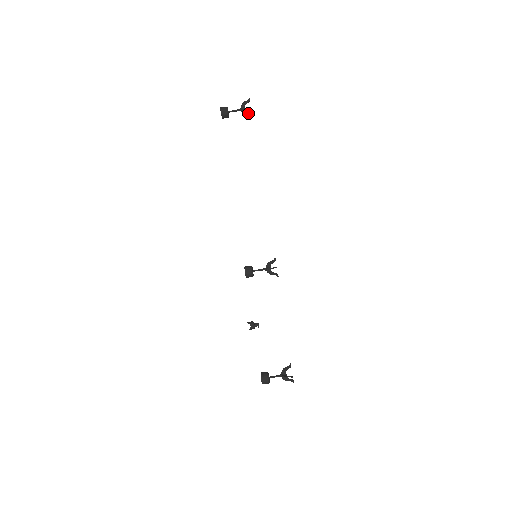
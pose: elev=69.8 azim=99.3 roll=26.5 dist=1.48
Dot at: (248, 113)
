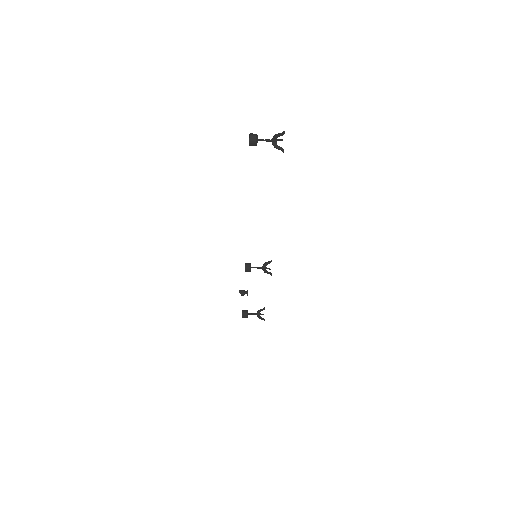
Dot at: (279, 140)
